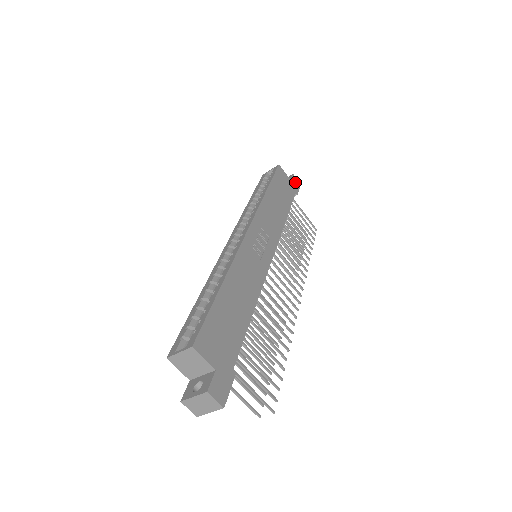
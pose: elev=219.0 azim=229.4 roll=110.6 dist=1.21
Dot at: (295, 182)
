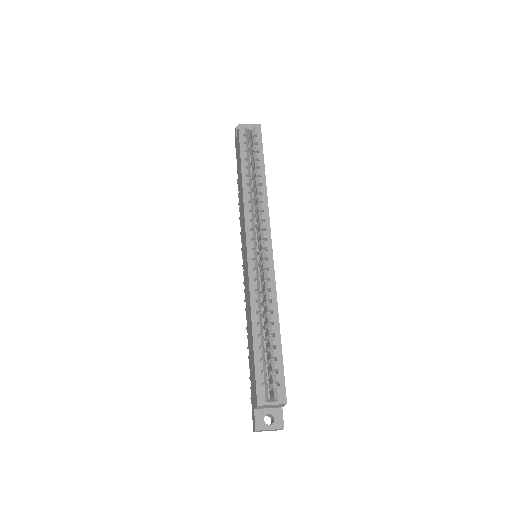
Dot at: occluded
